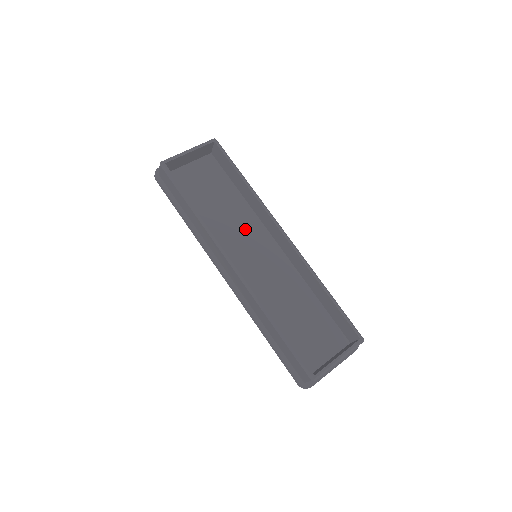
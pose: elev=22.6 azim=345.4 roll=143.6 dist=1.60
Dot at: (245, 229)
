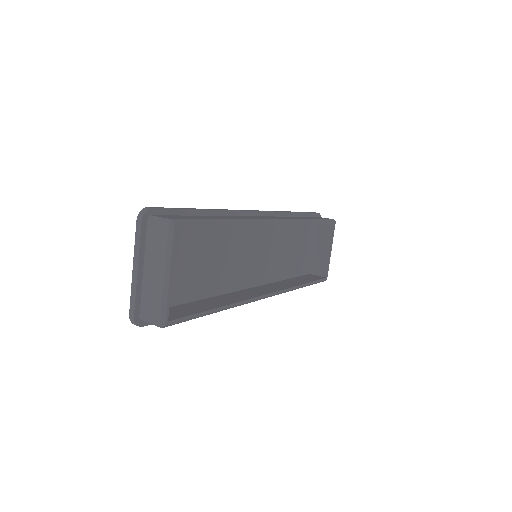
Dot at: (234, 247)
